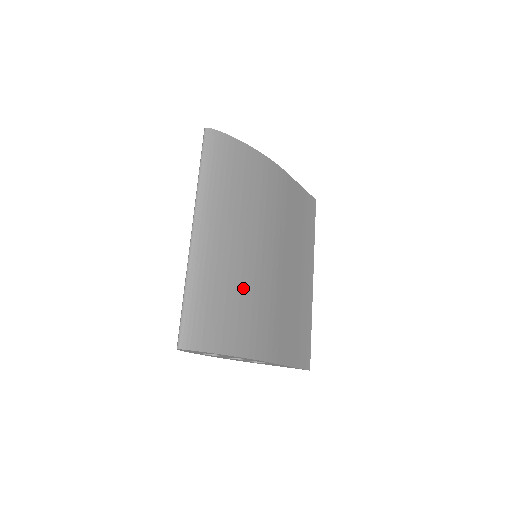
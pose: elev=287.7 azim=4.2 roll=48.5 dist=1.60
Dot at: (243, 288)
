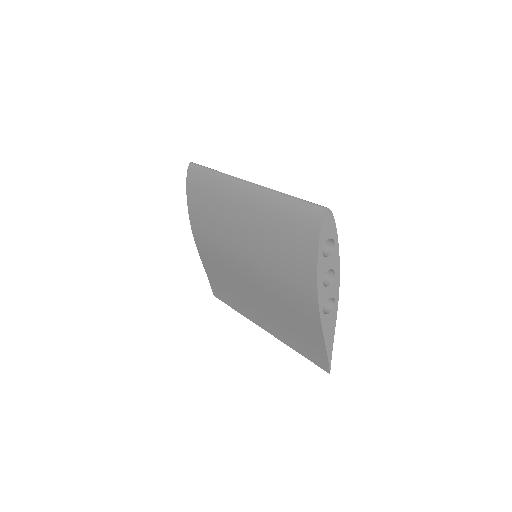
Dot at: occluded
